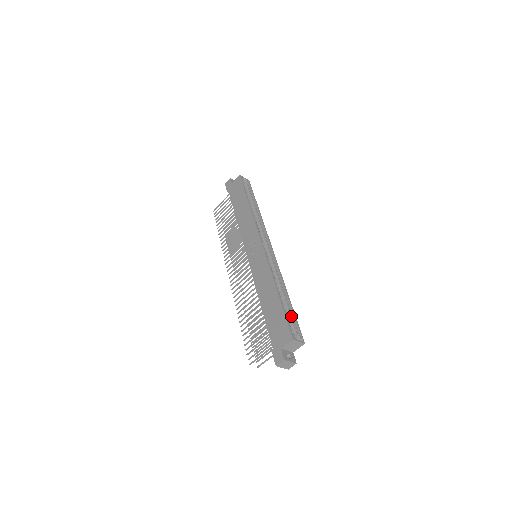
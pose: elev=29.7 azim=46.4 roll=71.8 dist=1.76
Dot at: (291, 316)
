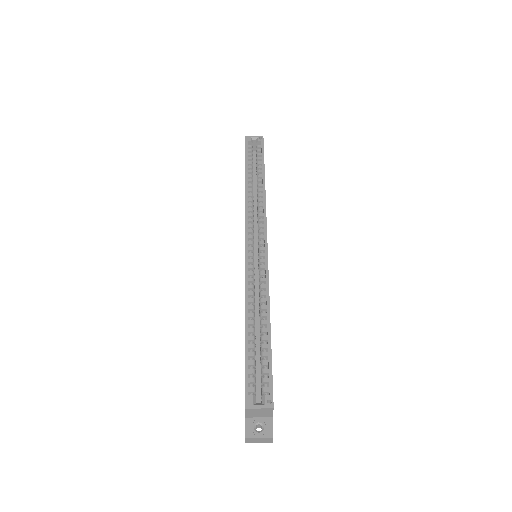
Dot at: (267, 357)
